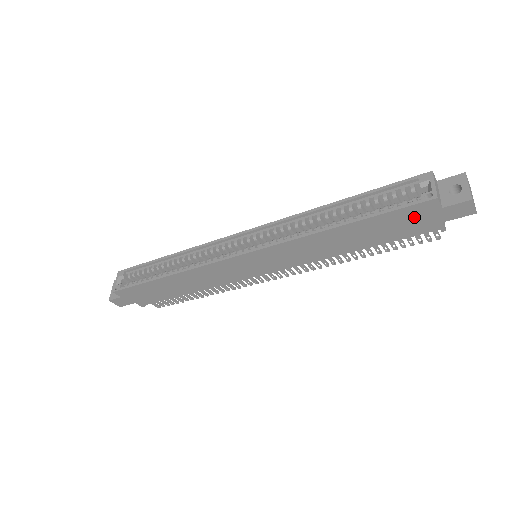
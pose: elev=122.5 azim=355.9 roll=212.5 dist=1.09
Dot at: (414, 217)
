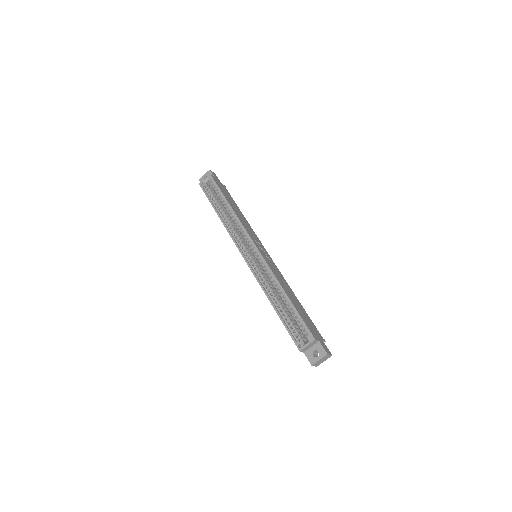
Dot at: occluded
